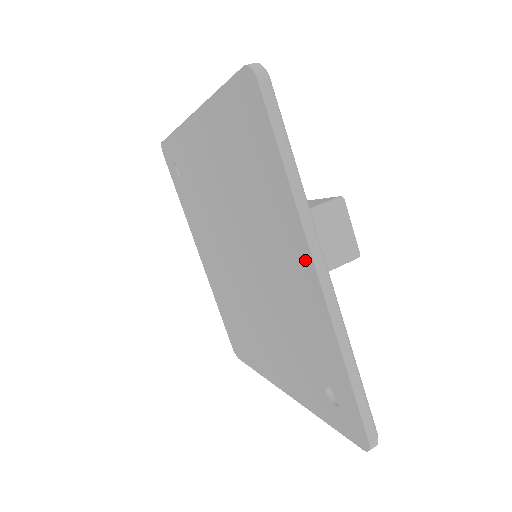
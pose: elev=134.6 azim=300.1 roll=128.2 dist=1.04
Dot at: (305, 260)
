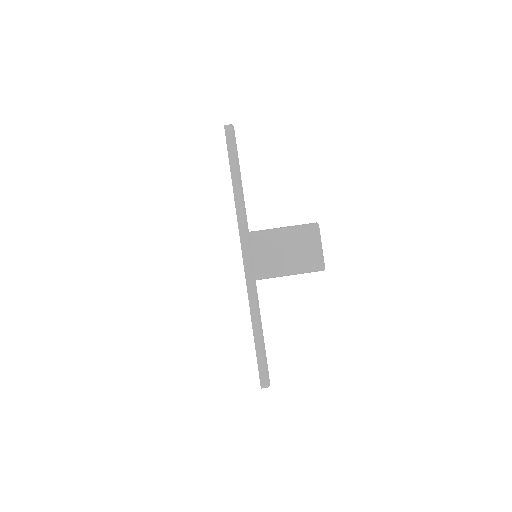
Dot at: occluded
